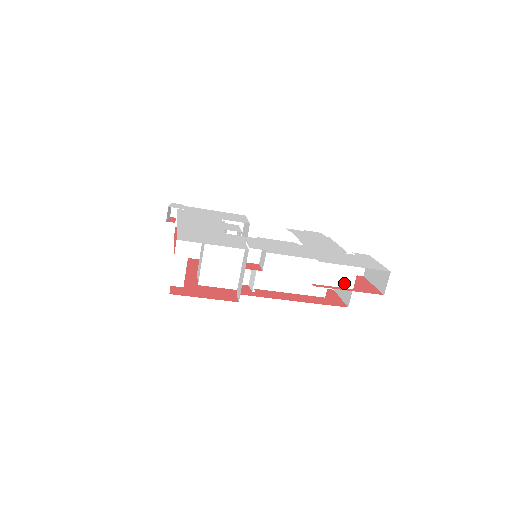
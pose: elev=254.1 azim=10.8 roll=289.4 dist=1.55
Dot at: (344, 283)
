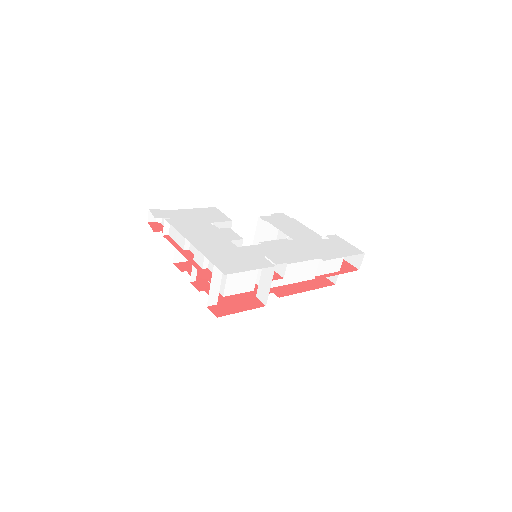
Dot at: (334, 269)
